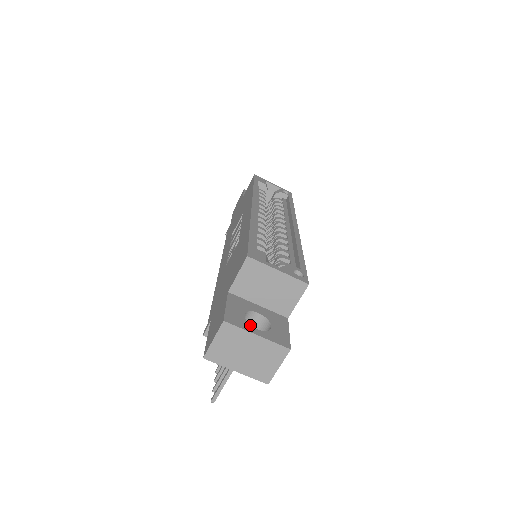
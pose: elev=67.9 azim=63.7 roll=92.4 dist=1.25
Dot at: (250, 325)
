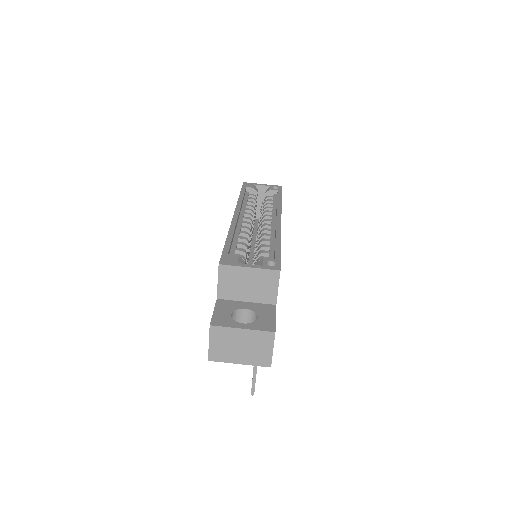
Dot at: (236, 322)
